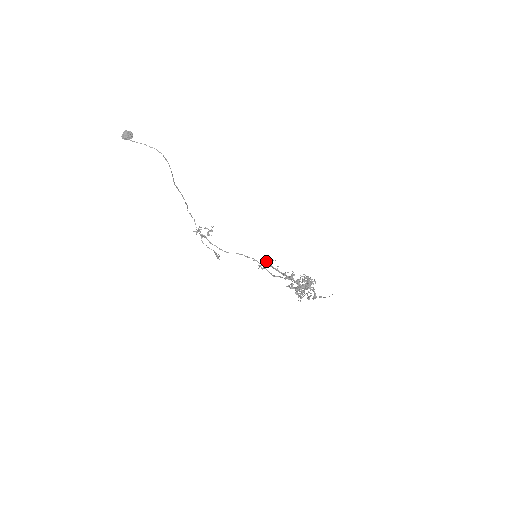
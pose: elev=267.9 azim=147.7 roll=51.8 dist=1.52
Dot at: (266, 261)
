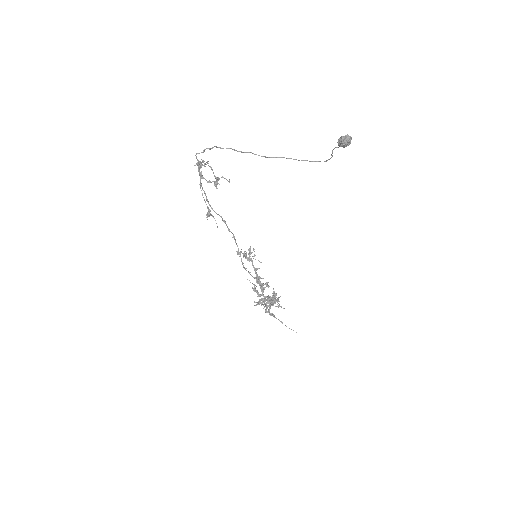
Dot at: occluded
